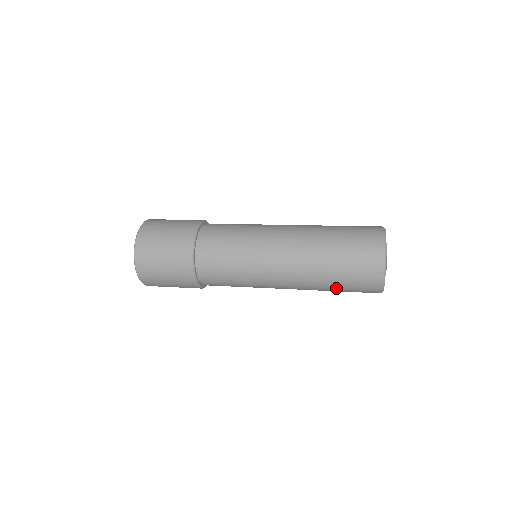
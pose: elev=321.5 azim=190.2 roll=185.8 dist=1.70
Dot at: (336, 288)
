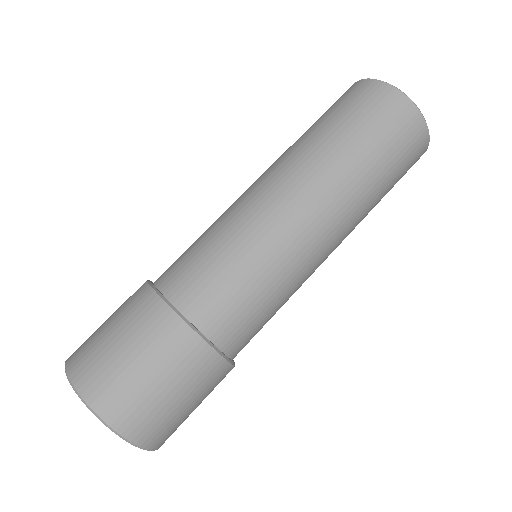
Dot at: (380, 172)
